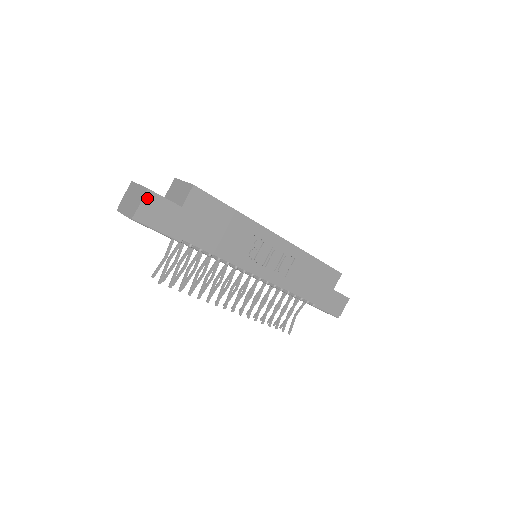
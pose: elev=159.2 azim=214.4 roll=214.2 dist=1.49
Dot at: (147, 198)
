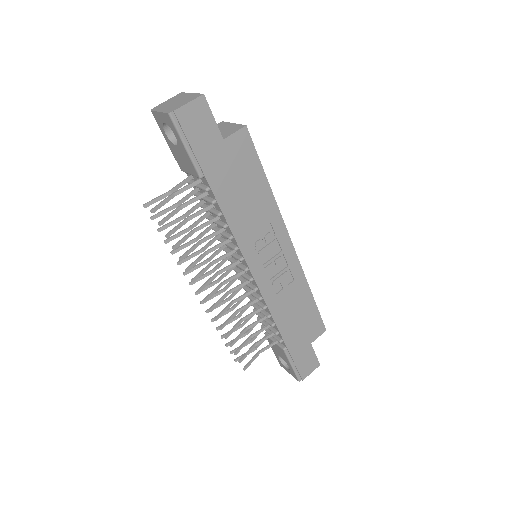
Dot at: (197, 103)
